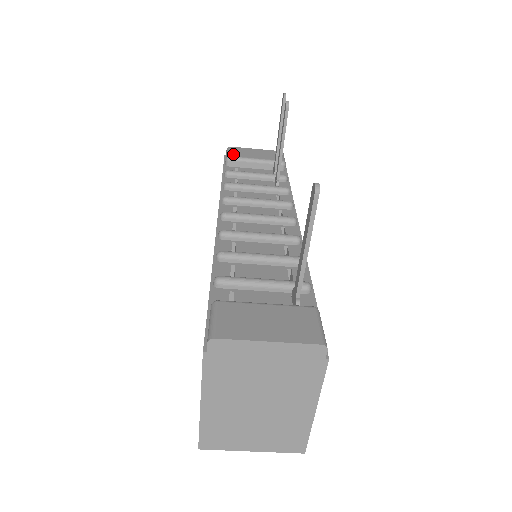
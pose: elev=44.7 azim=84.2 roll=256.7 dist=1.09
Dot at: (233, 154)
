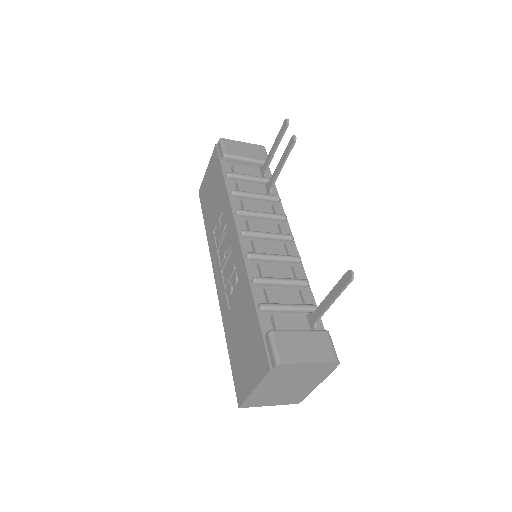
Dot at: (229, 151)
